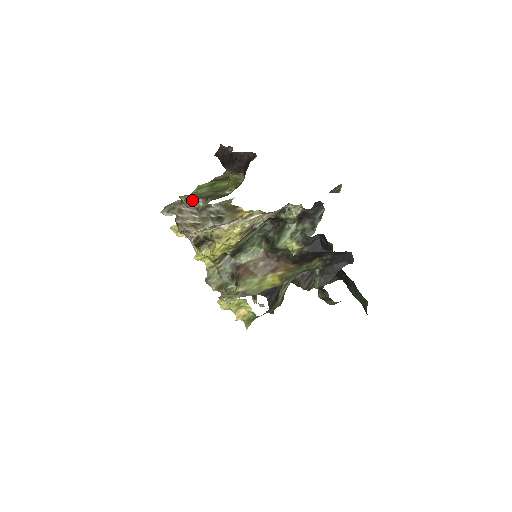
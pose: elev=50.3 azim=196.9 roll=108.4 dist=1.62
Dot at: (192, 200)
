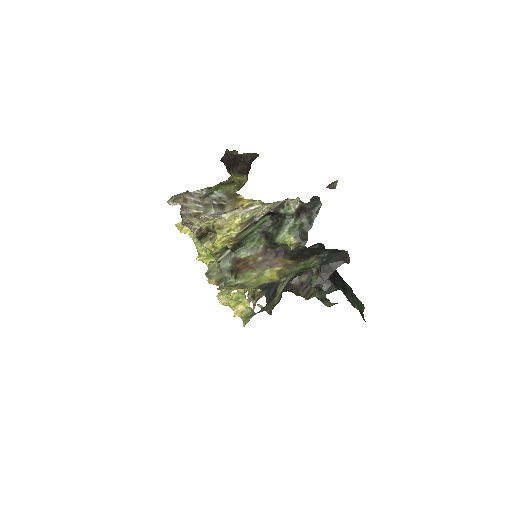
Dot at: occluded
